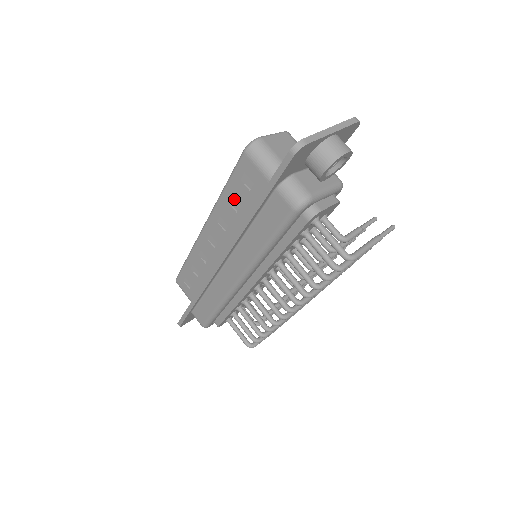
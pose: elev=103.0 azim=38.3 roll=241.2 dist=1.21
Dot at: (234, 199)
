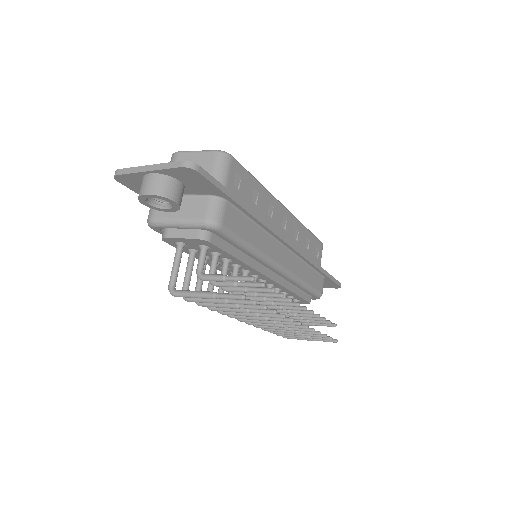
Dot at: occluded
